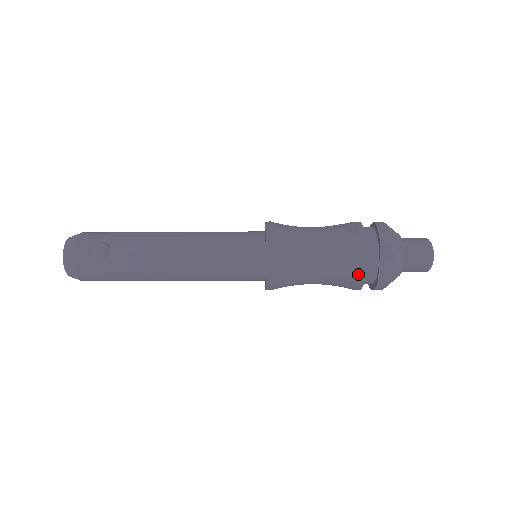
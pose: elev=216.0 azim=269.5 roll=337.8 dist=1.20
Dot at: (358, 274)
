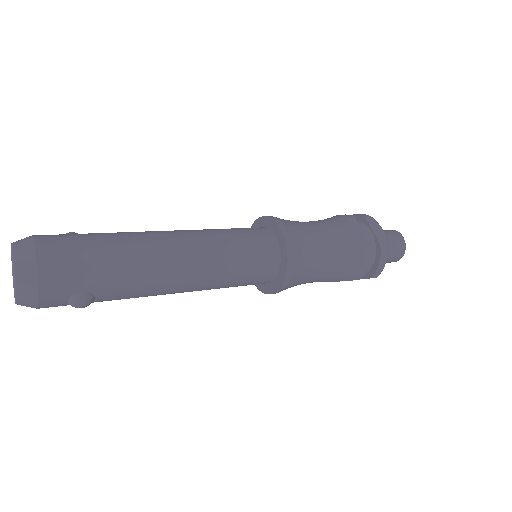
Dot at: occluded
